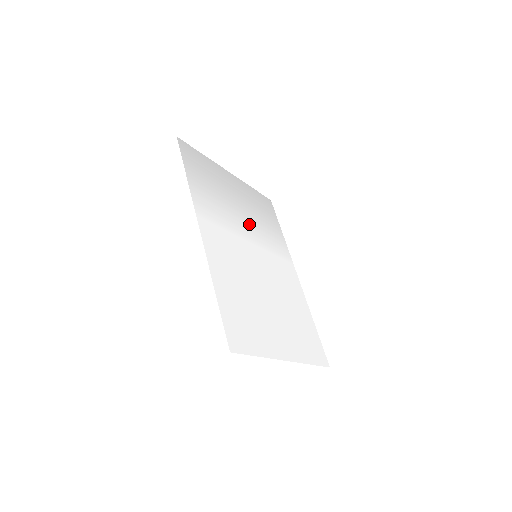
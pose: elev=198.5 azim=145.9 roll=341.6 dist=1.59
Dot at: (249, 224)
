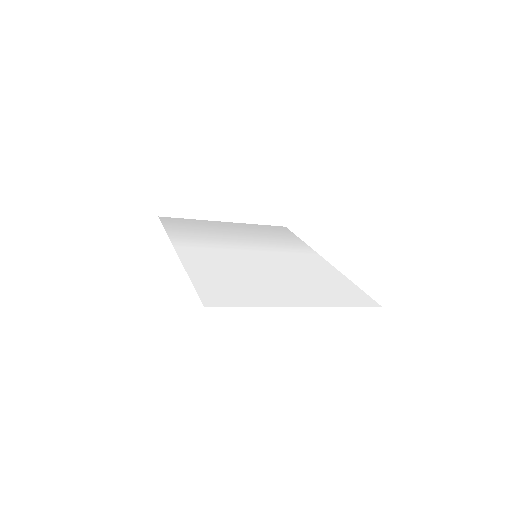
Dot at: (249, 242)
